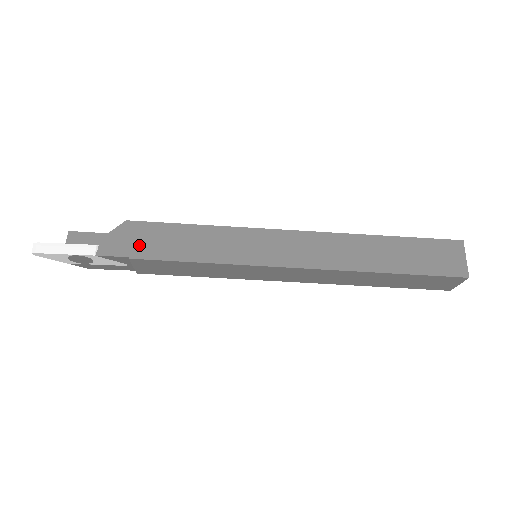
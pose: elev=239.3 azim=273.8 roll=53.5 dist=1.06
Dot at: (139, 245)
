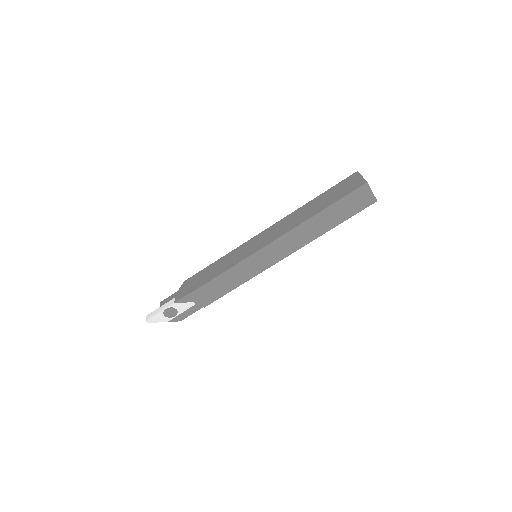
Dot at: (193, 286)
